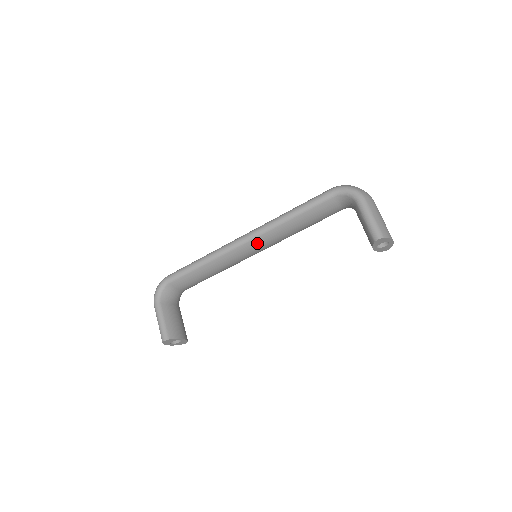
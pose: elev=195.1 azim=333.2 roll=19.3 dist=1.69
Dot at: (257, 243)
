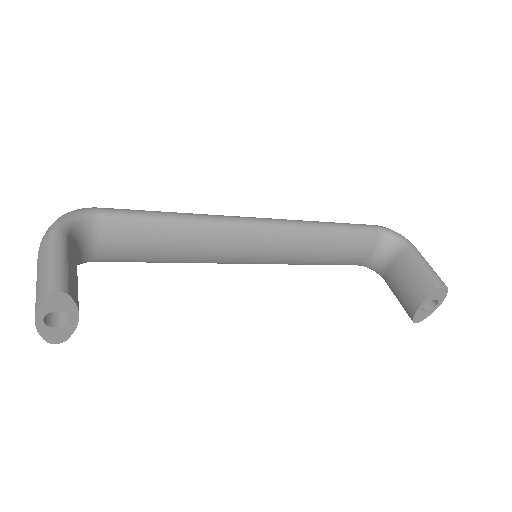
Dot at: (271, 237)
